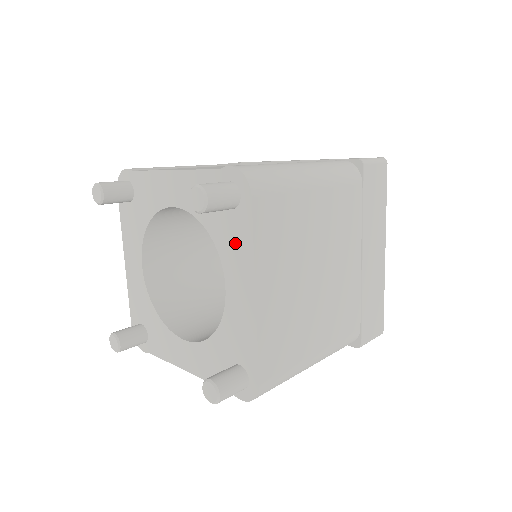
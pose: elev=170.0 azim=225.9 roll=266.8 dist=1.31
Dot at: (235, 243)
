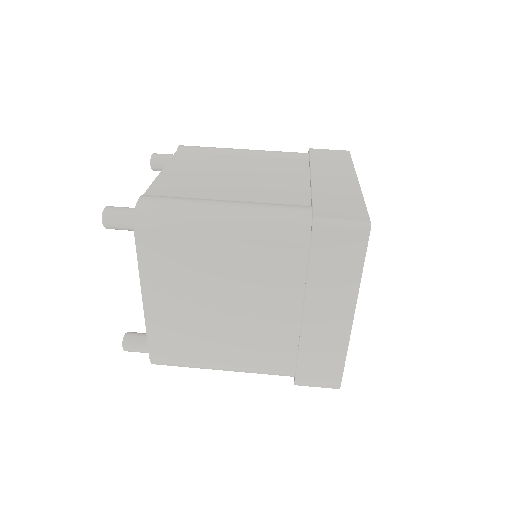
Dot at: occluded
